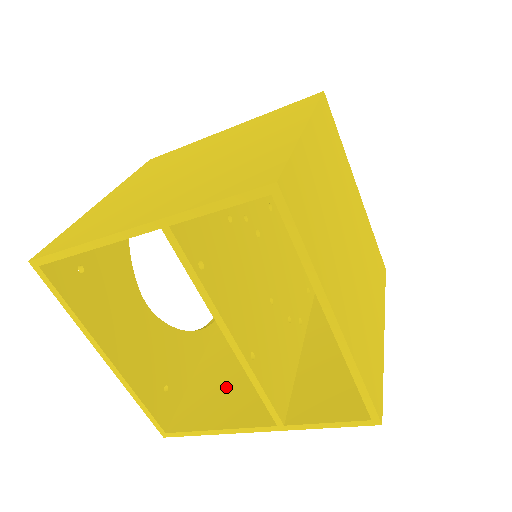
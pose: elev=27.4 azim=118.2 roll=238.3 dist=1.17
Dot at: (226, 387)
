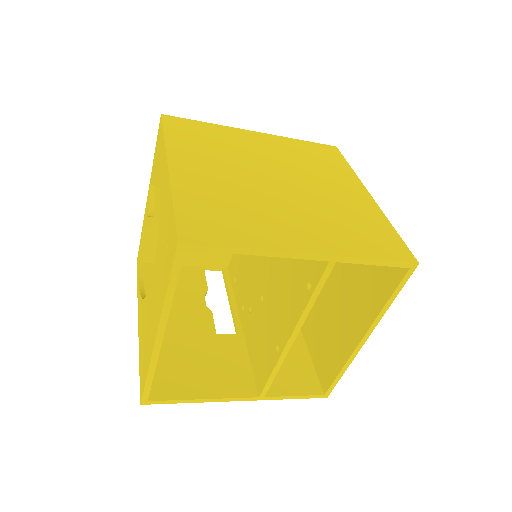
Dot at: (192, 359)
